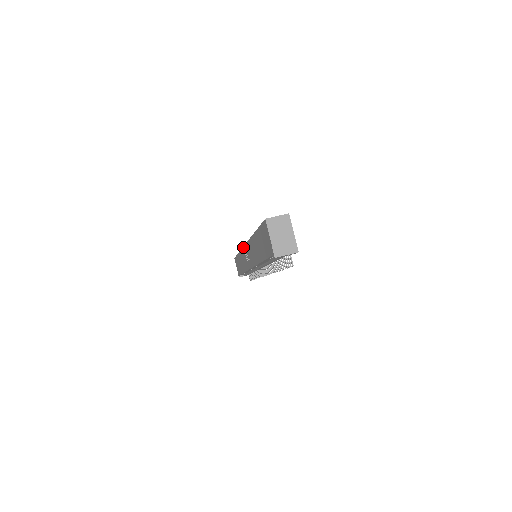
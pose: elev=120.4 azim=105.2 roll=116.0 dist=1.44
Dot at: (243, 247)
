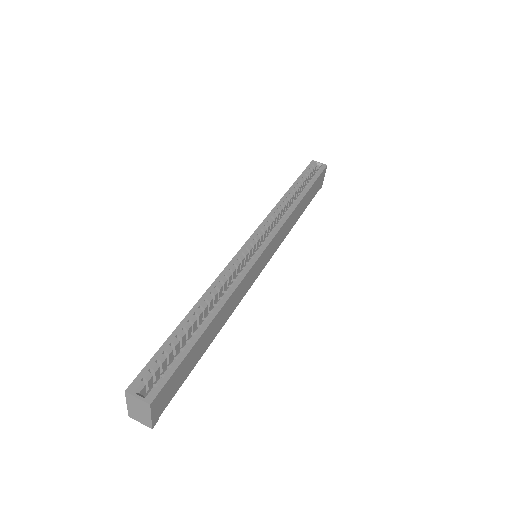
Dot at: (255, 231)
